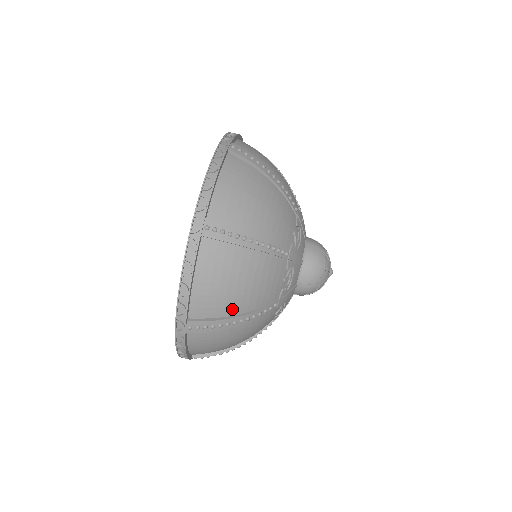
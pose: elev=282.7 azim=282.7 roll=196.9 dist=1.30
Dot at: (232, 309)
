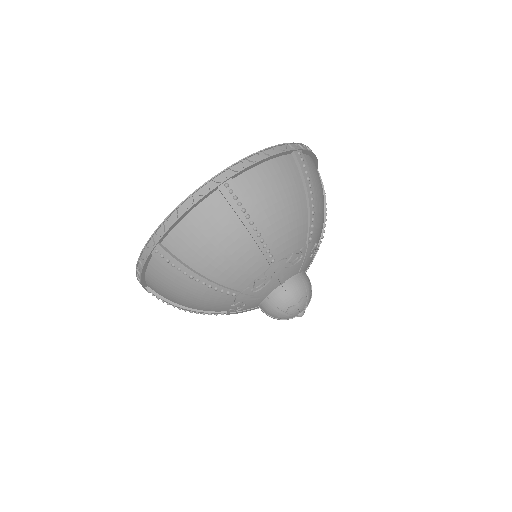
Dot at: (177, 302)
